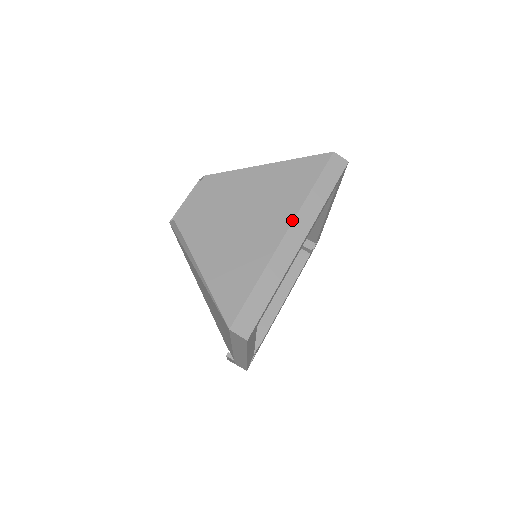
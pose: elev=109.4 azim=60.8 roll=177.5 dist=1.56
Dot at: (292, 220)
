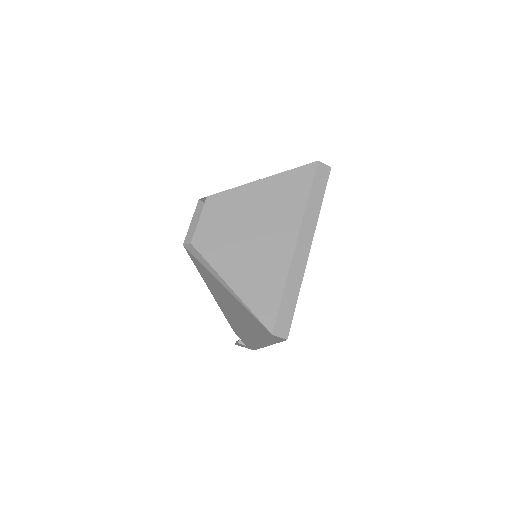
Dot at: (299, 229)
